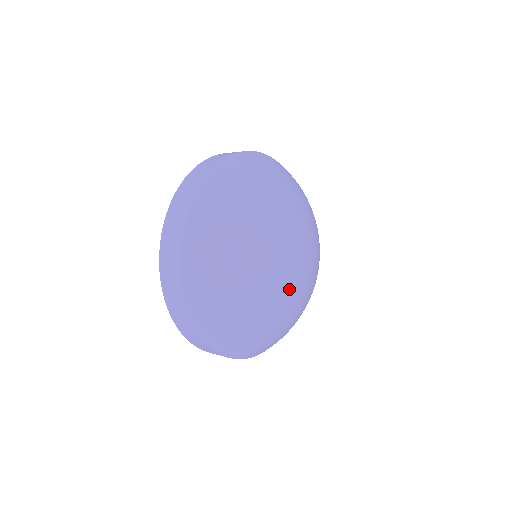
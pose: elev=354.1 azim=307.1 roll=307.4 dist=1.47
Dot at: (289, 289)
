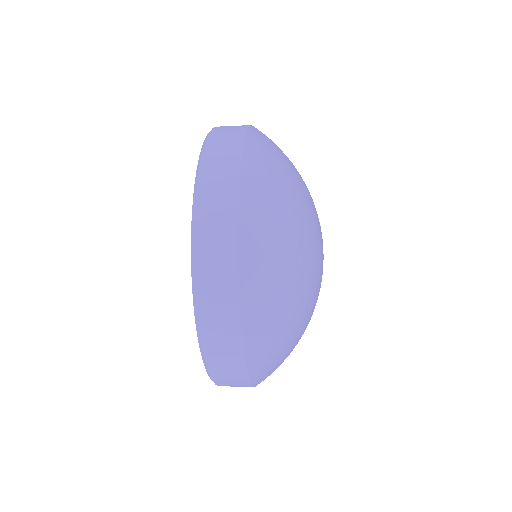
Dot at: occluded
